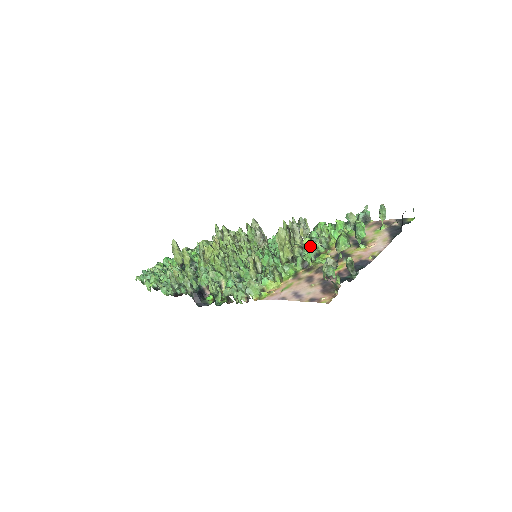
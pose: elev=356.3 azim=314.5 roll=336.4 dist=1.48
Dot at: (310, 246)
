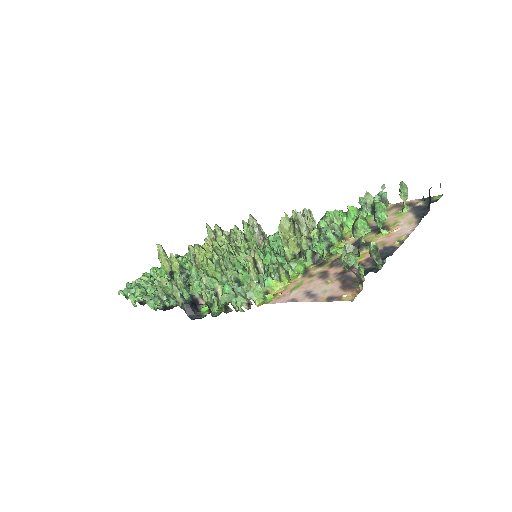
Dot at: (320, 237)
